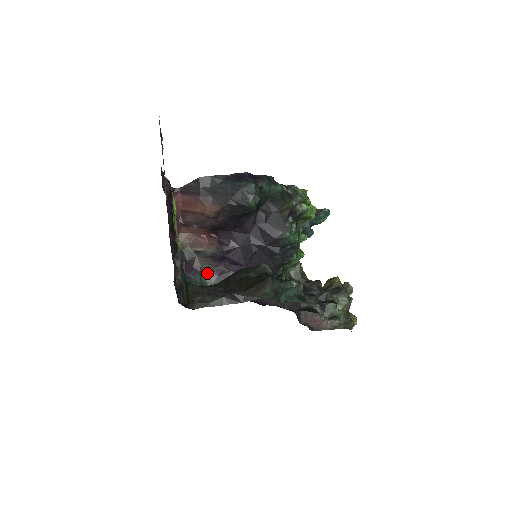
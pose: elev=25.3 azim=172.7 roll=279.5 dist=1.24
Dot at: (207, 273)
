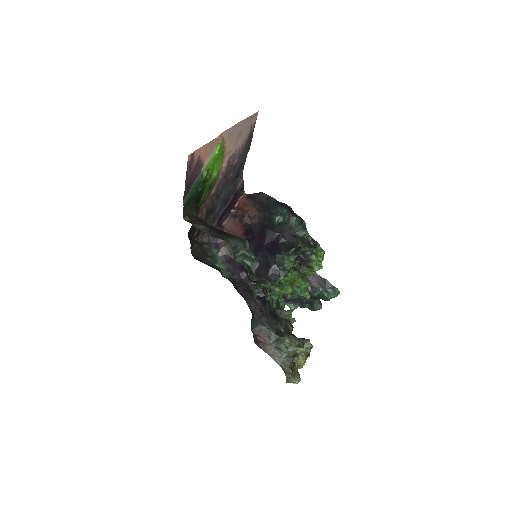
Dot at: (223, 254)
